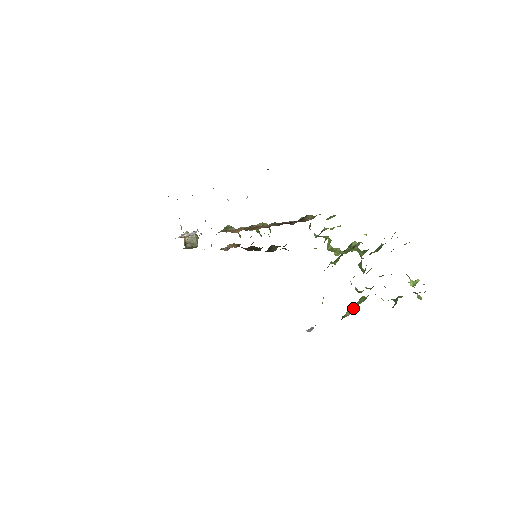
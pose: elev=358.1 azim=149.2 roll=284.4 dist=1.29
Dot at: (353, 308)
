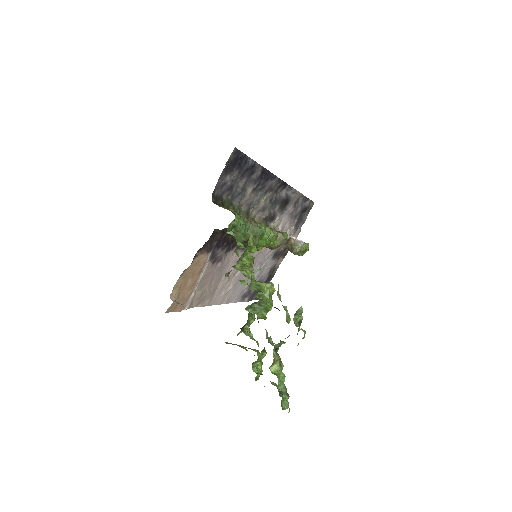
Dot at: (236, 344)
